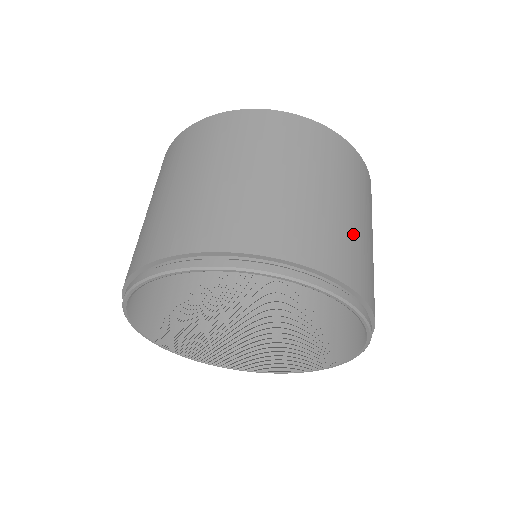
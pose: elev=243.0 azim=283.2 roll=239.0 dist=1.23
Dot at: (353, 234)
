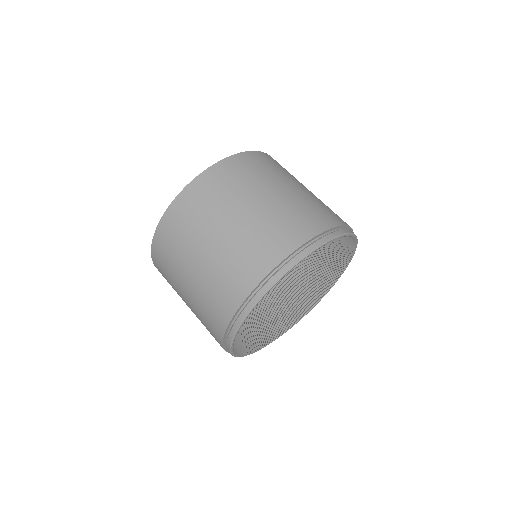
Dot at: (290, 205)
